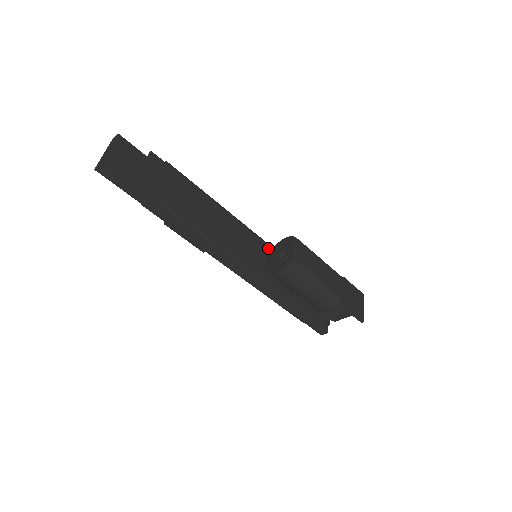
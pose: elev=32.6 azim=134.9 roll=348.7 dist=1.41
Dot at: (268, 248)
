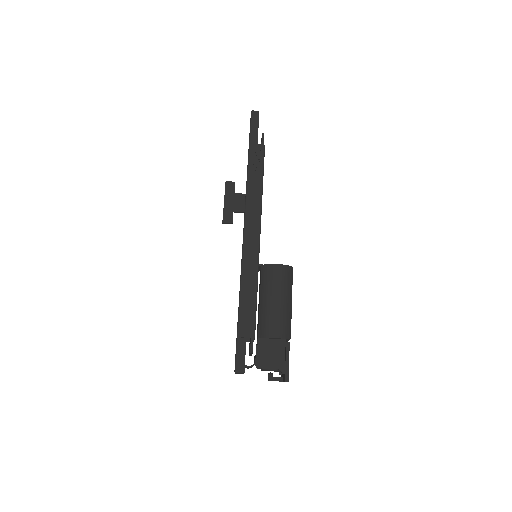
Dot at: occluded
